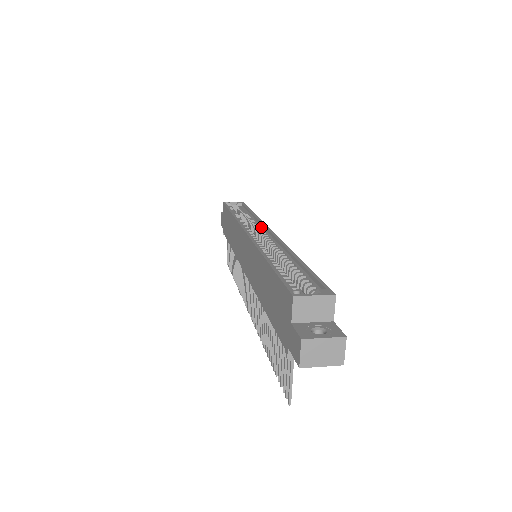
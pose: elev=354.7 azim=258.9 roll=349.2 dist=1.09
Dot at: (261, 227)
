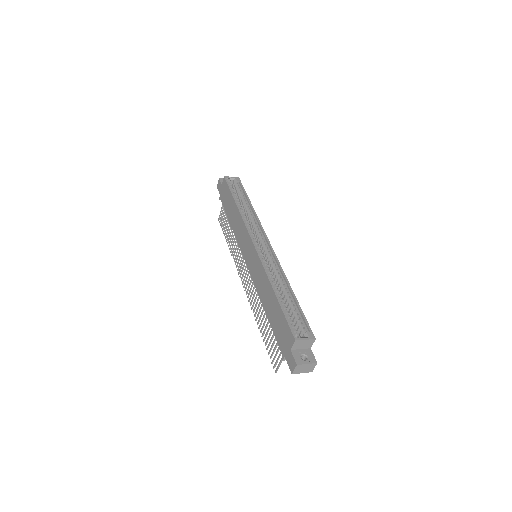
Dot at: (261, 232)
